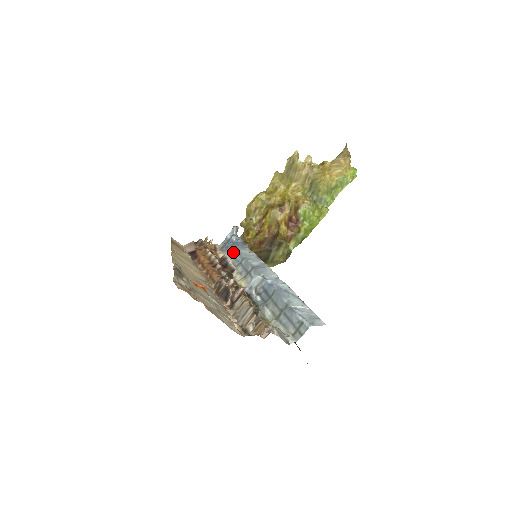
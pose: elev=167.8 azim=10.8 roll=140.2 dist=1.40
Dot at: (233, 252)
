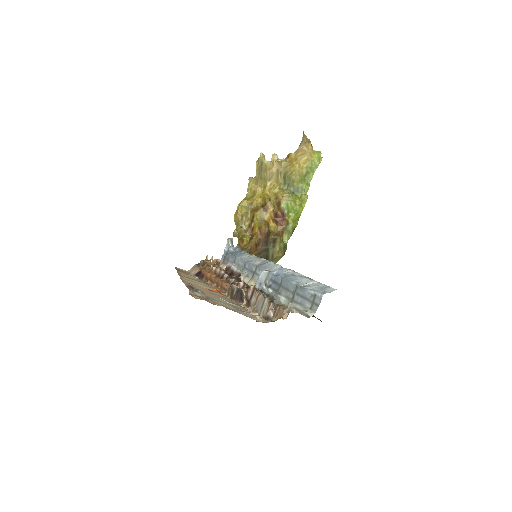
Dot at: (234, 261)
